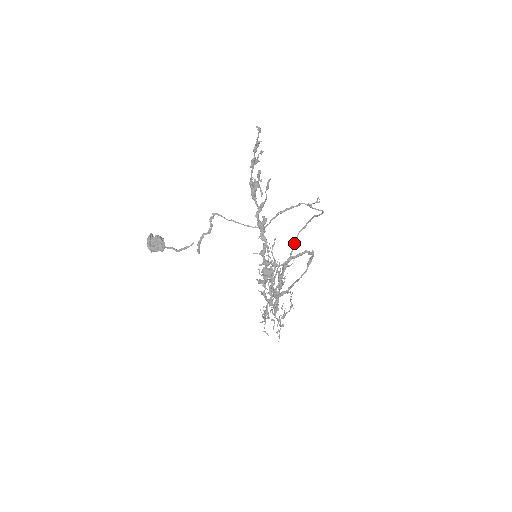
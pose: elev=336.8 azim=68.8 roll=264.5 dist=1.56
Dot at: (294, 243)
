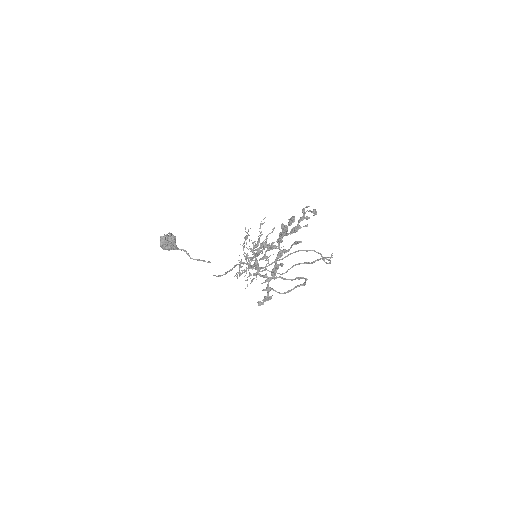
Dot at: (292, 253)
